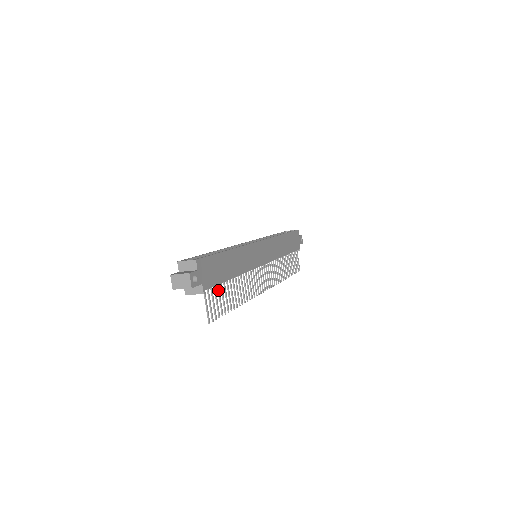
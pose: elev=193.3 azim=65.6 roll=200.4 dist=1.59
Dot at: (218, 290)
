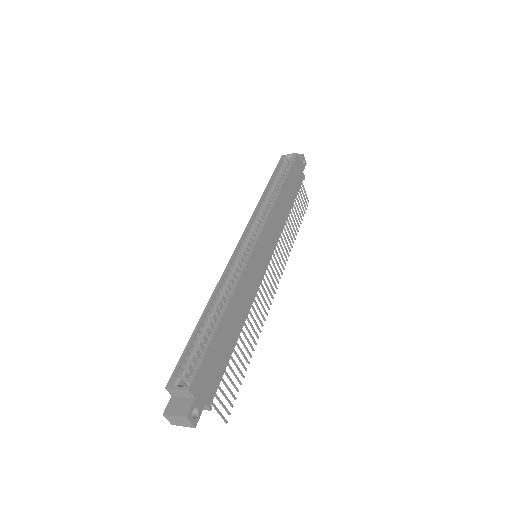
Dot at: (225, 374)
